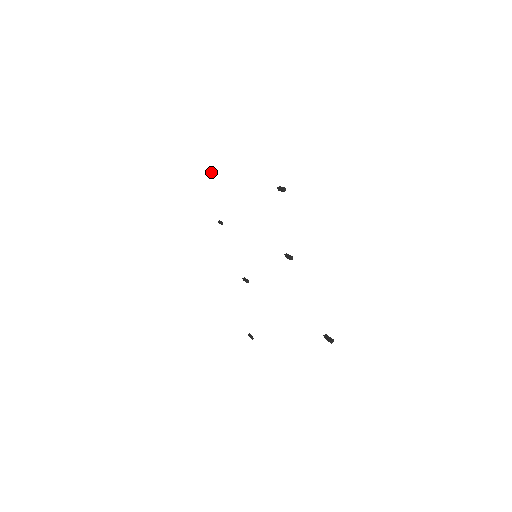
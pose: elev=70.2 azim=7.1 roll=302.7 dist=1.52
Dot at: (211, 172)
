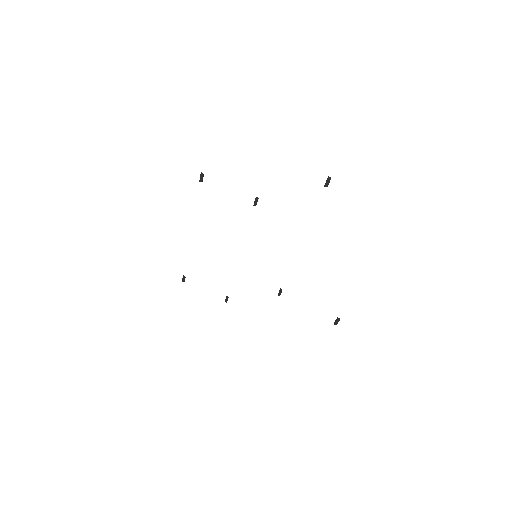
Dot at: (183, 280)
